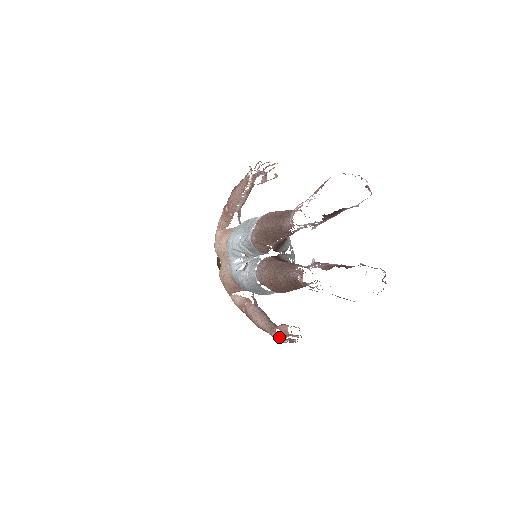
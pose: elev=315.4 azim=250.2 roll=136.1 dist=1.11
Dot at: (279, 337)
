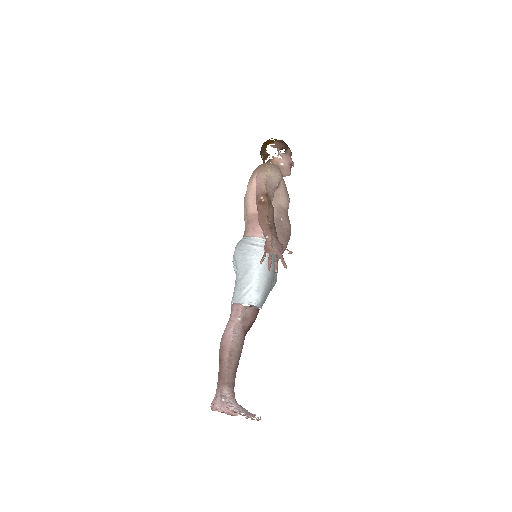
Dot at: occluded
